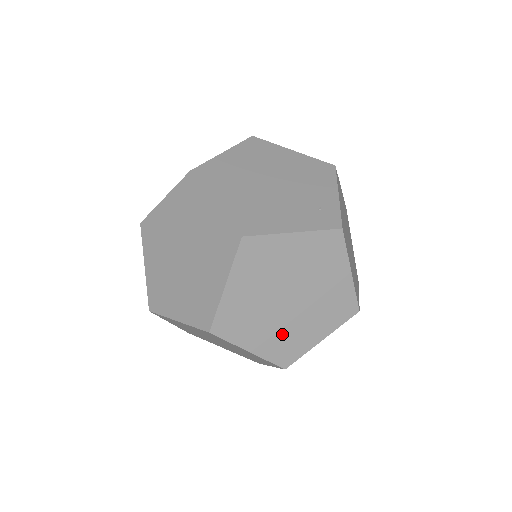
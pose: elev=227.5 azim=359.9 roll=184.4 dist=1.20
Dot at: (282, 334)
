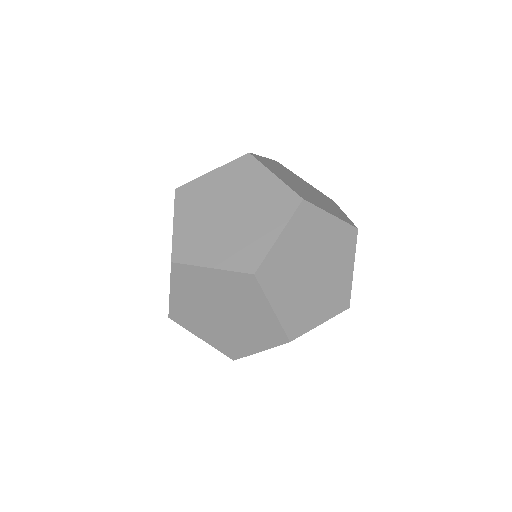
Dot at: (299, 303)
